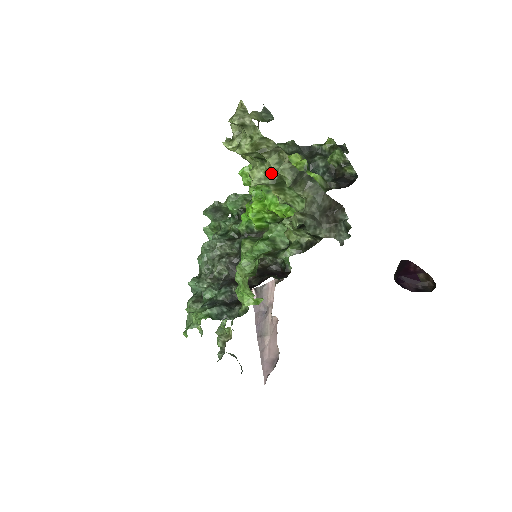
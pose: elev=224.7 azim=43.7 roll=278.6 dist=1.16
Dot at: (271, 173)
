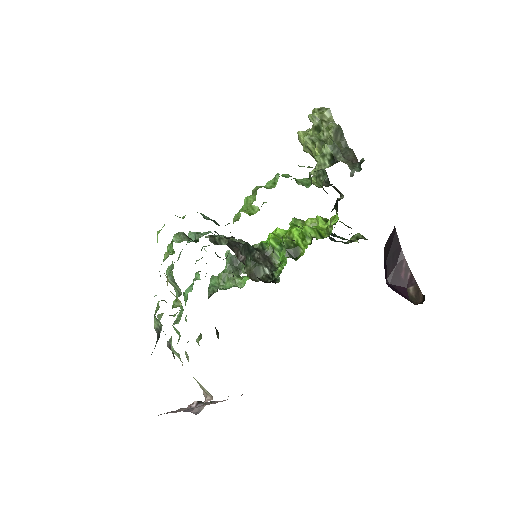
Dot at: (321, 137)
